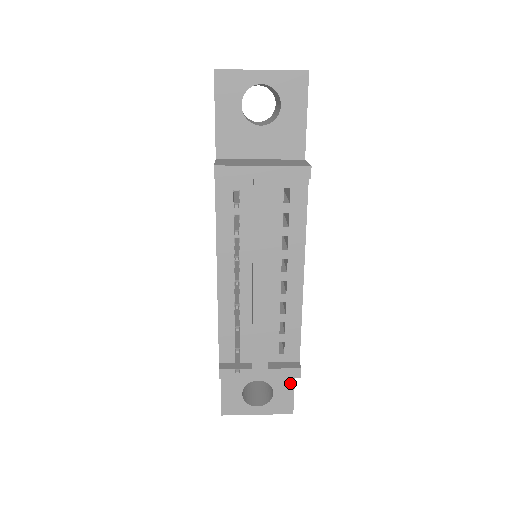
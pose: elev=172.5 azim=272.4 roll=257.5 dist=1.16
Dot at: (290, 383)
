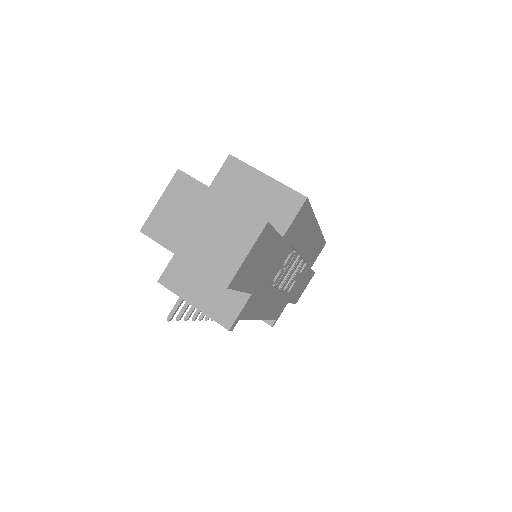
Dot at: occluded
